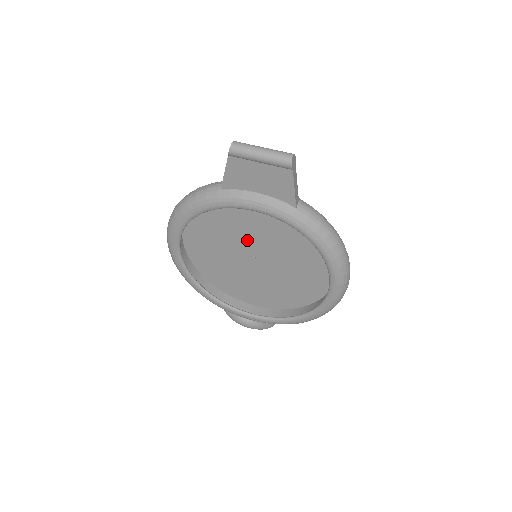
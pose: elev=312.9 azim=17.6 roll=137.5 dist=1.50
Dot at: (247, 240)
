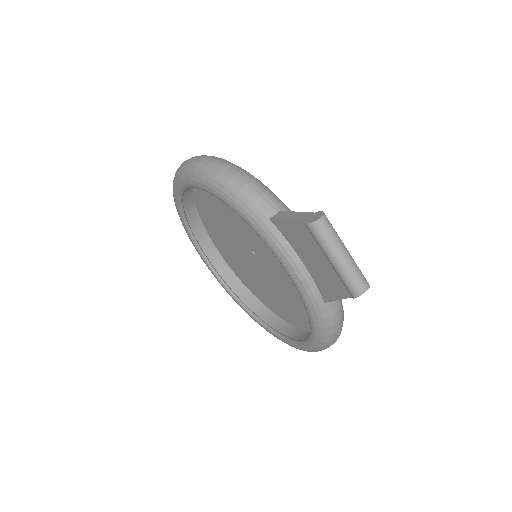
Dot at: (259, 244)
